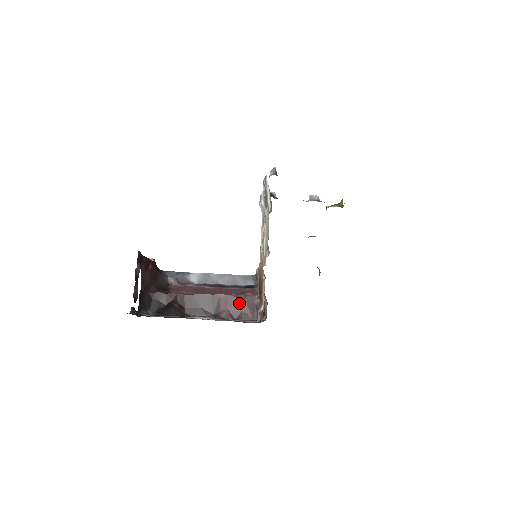
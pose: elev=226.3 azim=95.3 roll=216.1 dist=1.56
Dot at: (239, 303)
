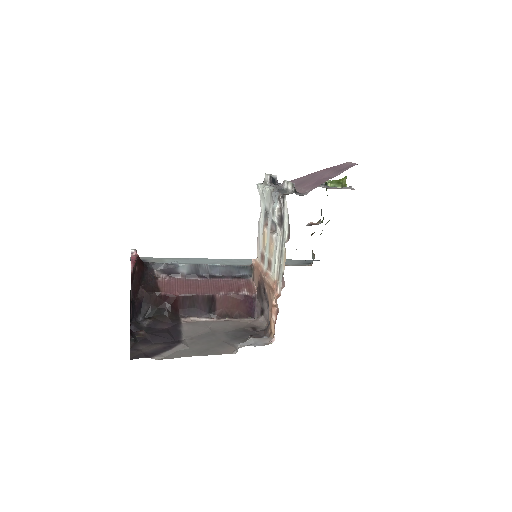
Dot at: (236, 303)
